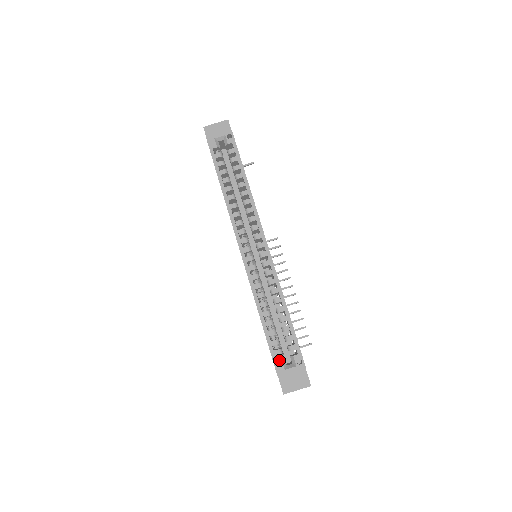
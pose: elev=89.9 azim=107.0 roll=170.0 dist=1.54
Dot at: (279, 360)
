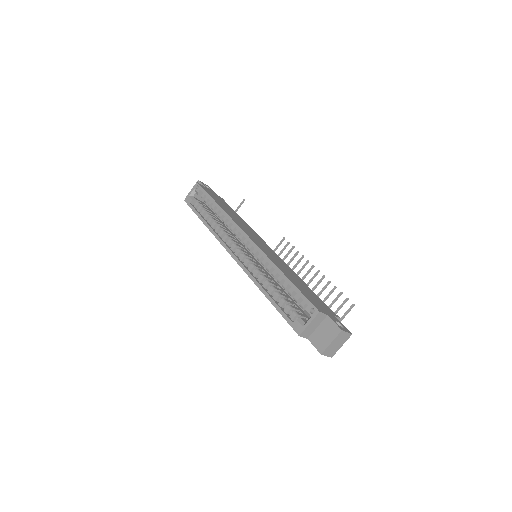
Dot at: (295, 321)
